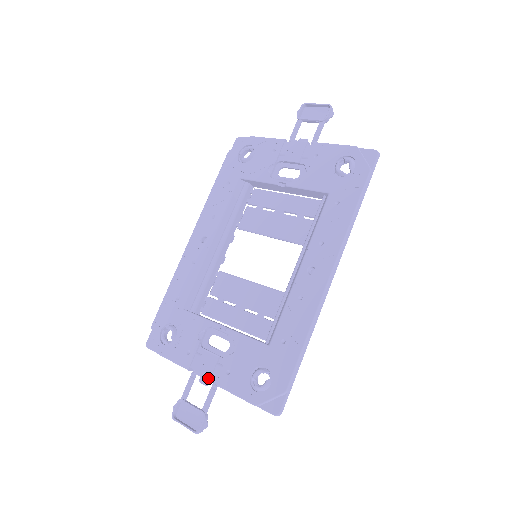
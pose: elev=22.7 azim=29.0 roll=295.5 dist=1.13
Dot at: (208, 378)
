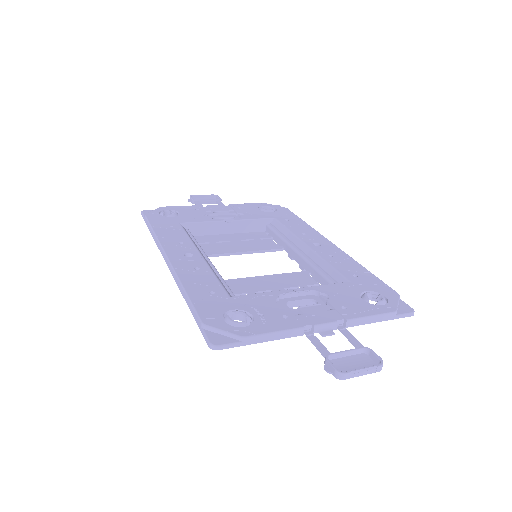
Dot at: (333, 320)
